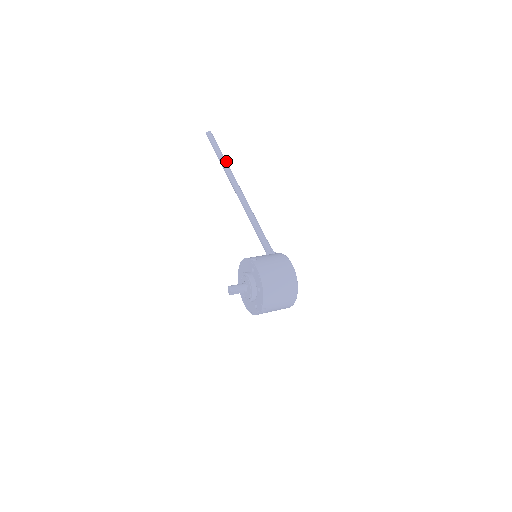
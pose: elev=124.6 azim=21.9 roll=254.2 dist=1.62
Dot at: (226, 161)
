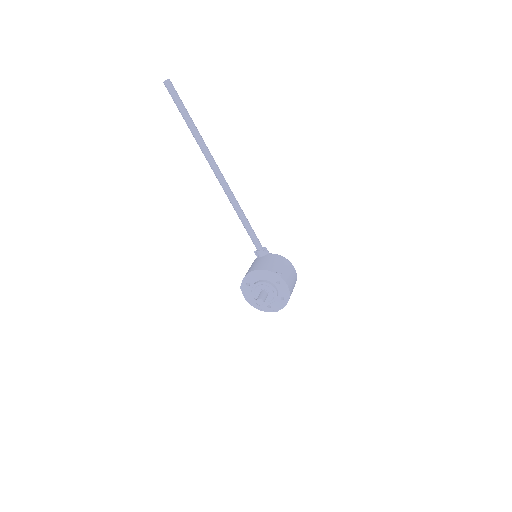
Dot at: occluded
